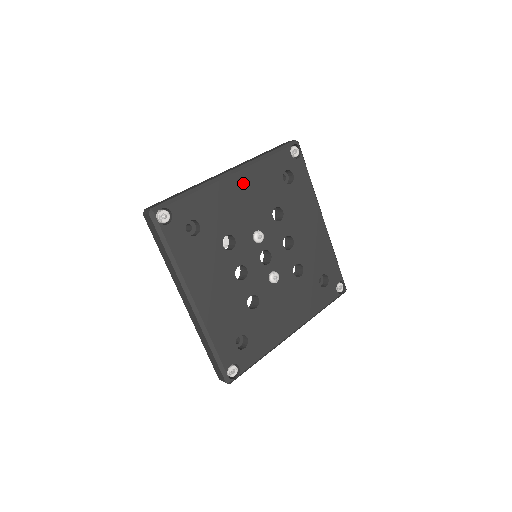
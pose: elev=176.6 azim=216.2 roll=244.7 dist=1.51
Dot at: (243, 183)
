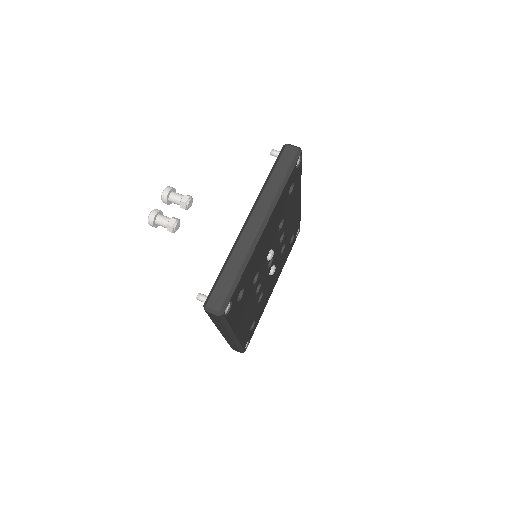
Dot at: (268, 227)
